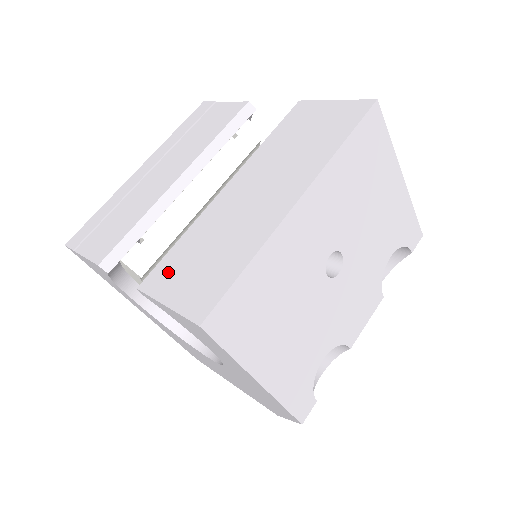
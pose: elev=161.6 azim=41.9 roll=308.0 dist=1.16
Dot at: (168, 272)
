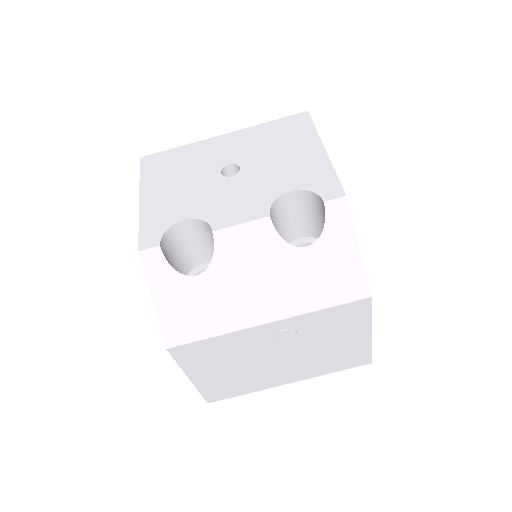
Dot at: occluded
